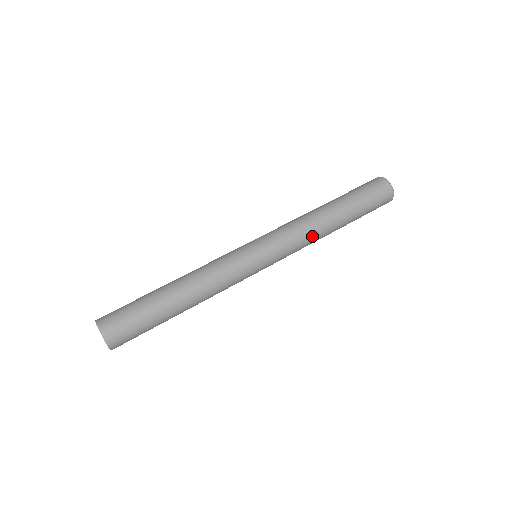
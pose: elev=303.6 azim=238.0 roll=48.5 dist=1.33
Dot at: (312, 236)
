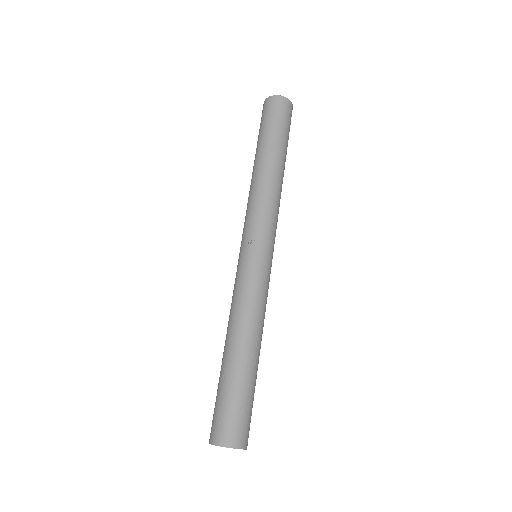
Dot at: occluded
